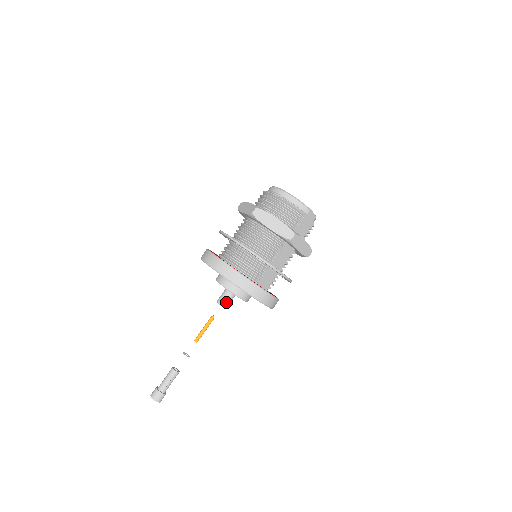
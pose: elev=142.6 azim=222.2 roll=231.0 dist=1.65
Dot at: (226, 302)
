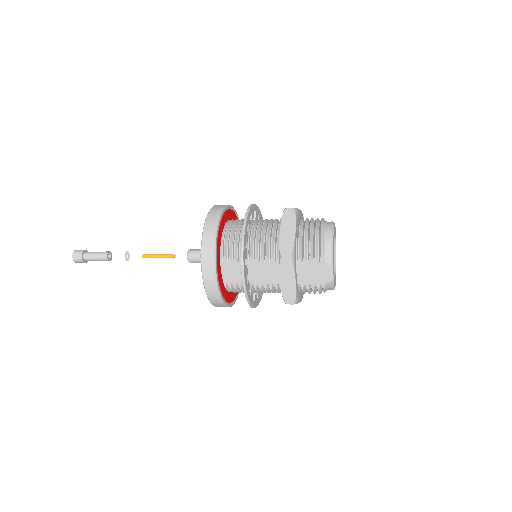
Dot at: (193, 256)
